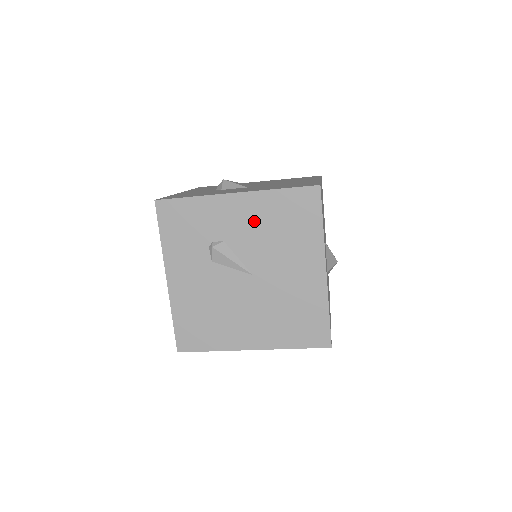
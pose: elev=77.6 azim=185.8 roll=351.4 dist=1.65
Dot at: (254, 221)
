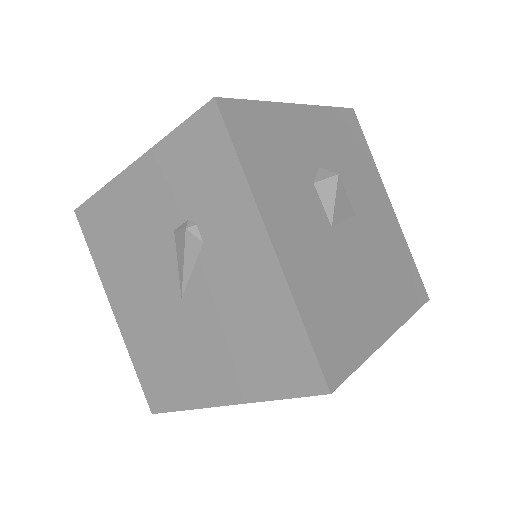
Dot at: (245, 287)
